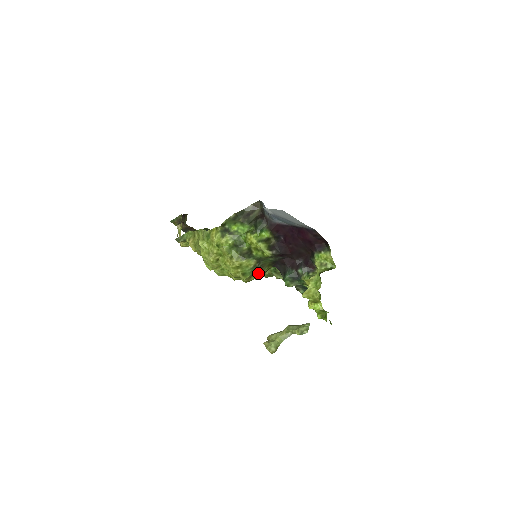
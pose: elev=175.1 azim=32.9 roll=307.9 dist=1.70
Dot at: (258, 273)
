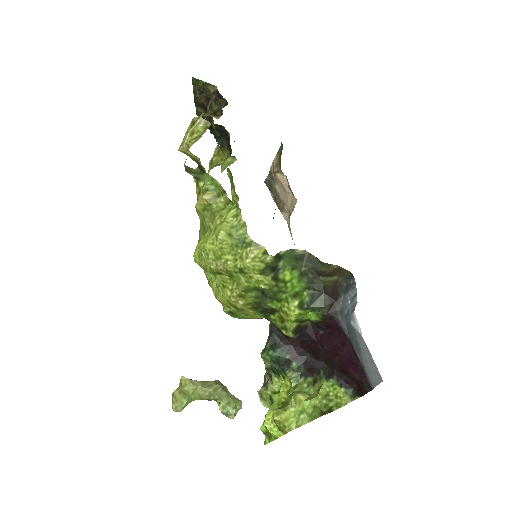
Dot at: occluded
